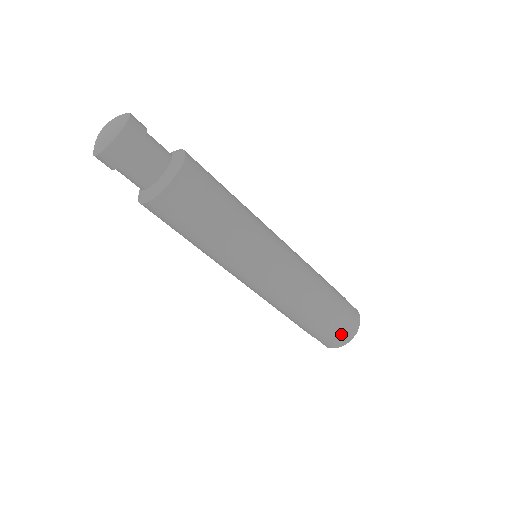
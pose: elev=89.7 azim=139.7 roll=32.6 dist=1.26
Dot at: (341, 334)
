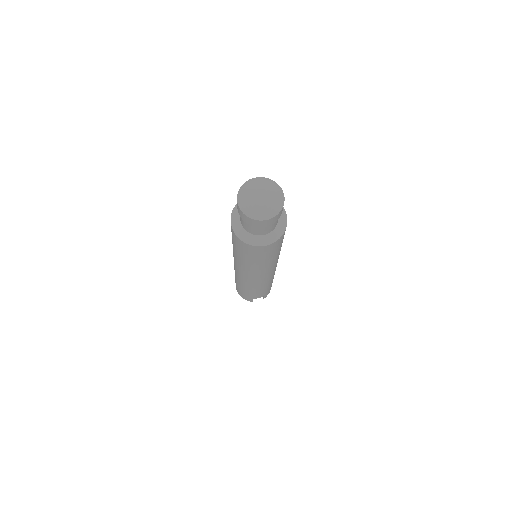
Dot at: occluded
